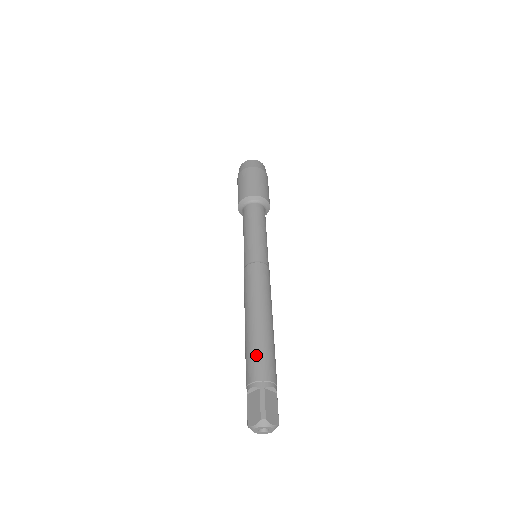
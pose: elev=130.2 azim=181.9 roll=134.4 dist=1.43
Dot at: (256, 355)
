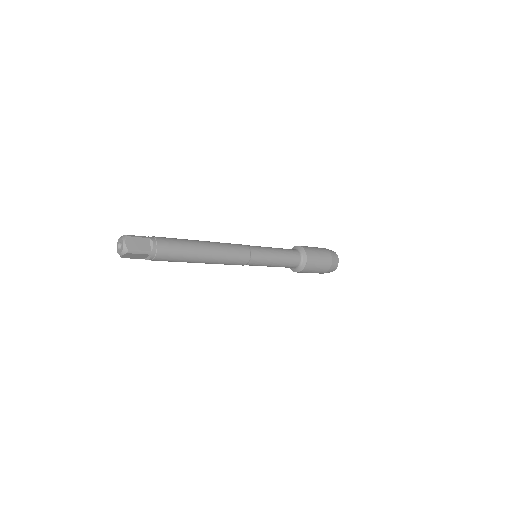
Dot at: (173, 238)
